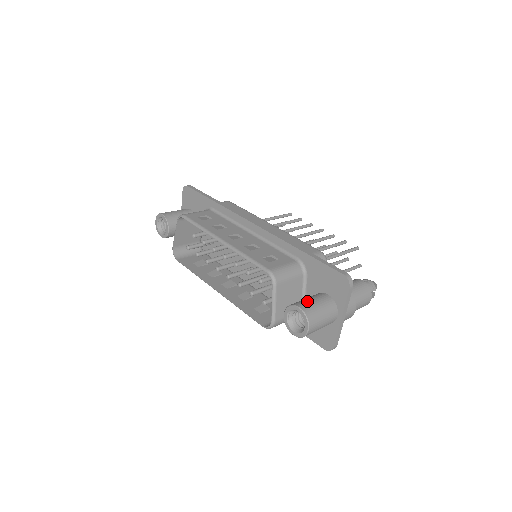
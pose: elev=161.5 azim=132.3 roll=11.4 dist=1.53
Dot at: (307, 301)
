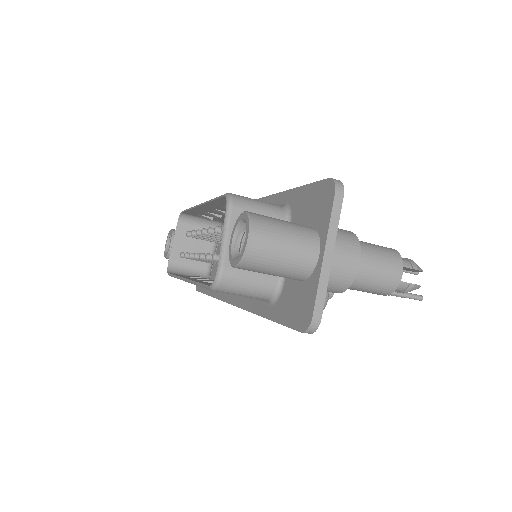
Dot at: occluded
